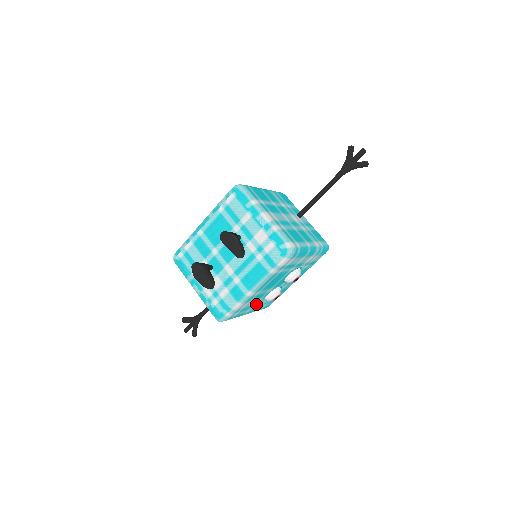
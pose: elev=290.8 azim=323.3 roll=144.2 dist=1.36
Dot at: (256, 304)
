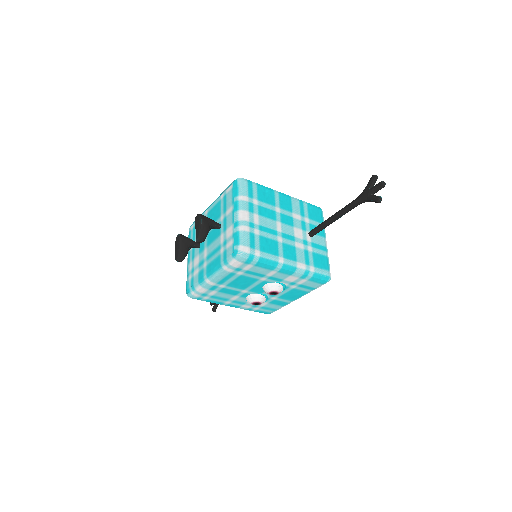
Dot at: (236, 300)
